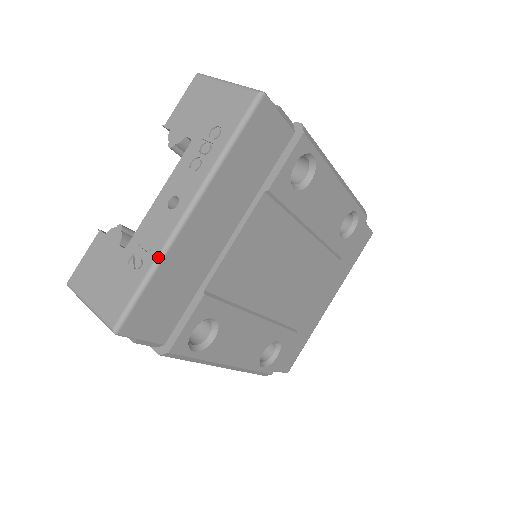
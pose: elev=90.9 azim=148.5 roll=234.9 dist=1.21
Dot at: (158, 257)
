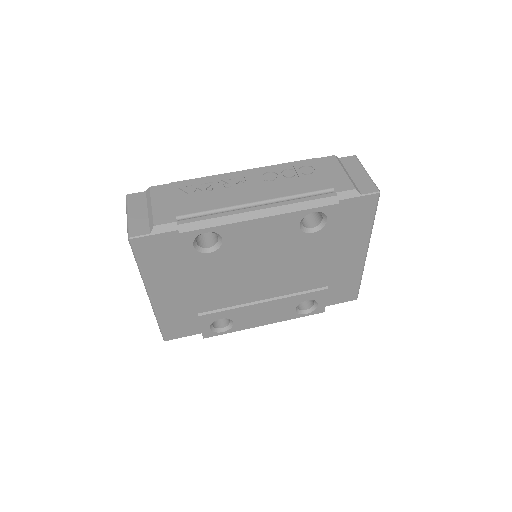
Dot at: (154, 314)
